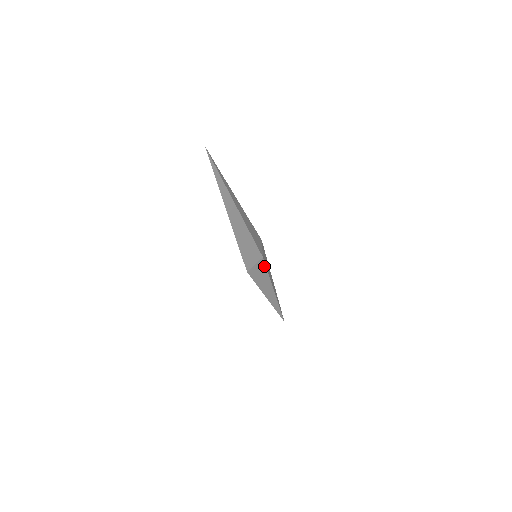
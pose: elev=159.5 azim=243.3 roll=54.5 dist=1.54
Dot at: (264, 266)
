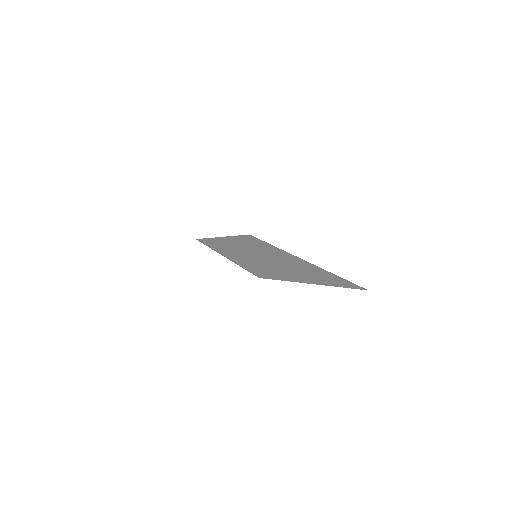
Dot at: occluded
